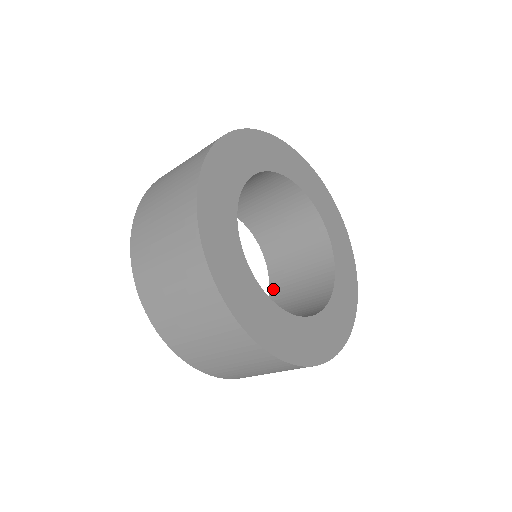
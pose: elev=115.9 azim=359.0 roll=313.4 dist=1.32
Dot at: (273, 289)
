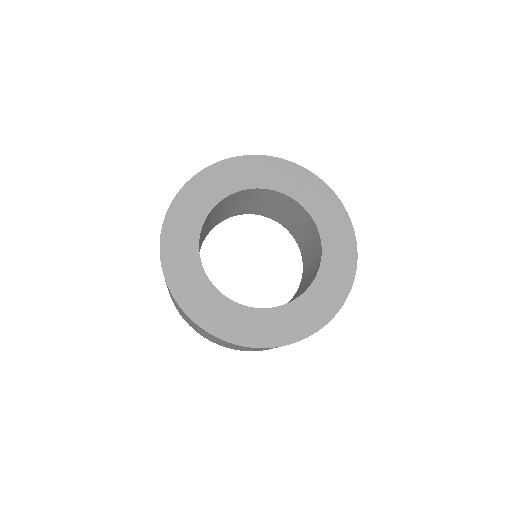
Dot at: (298, 289)
